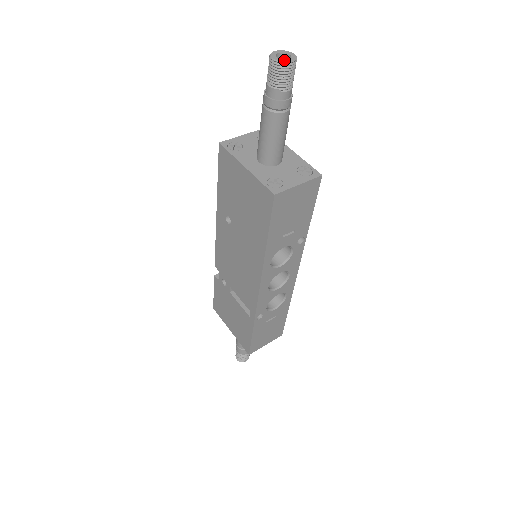
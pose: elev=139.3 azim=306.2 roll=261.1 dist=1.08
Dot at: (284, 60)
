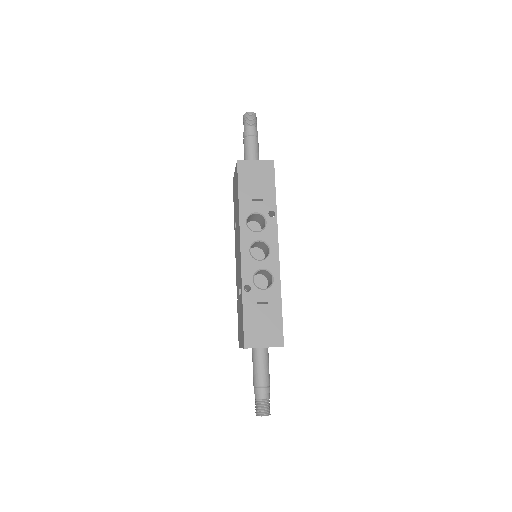
Dot at: (248, 113)
